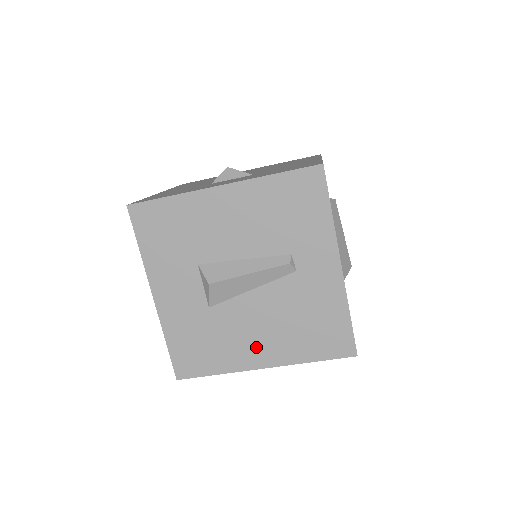
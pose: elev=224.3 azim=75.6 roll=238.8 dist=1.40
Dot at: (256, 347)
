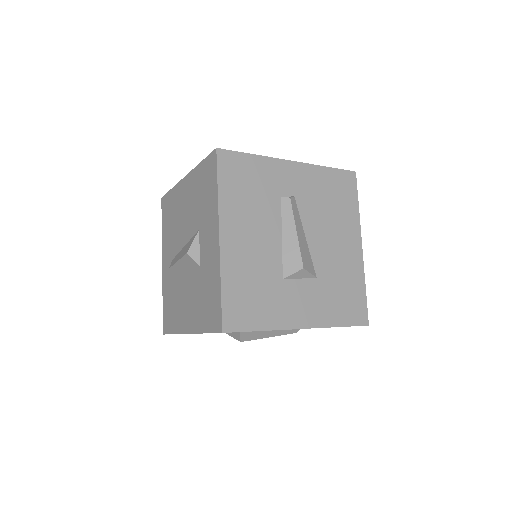
Dot at: occluded
